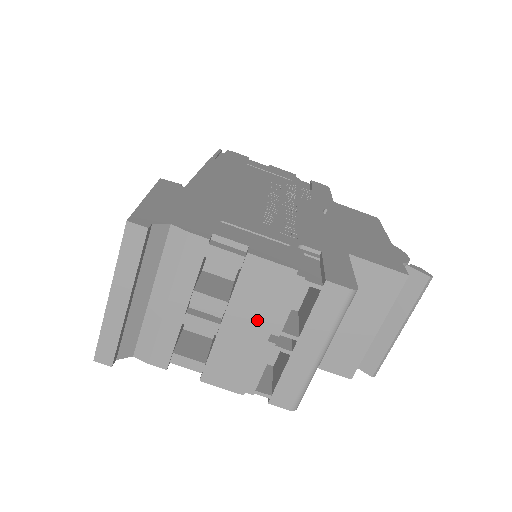
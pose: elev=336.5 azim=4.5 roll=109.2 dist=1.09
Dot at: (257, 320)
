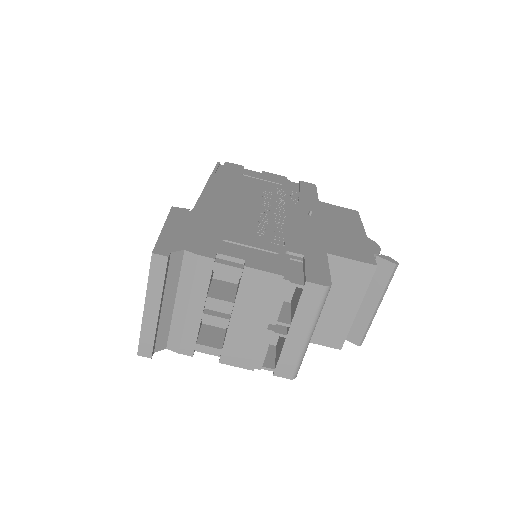
Dot at: (257, 314)
